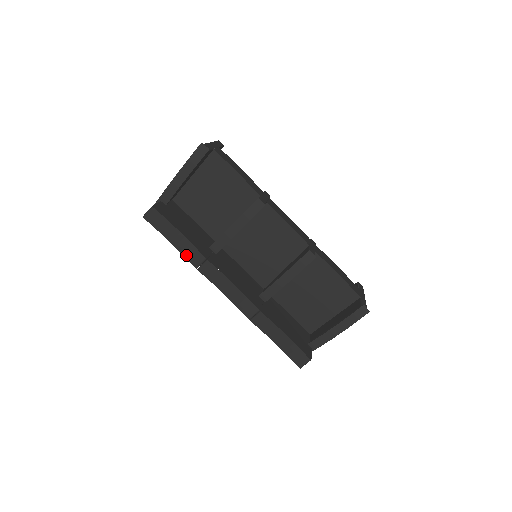
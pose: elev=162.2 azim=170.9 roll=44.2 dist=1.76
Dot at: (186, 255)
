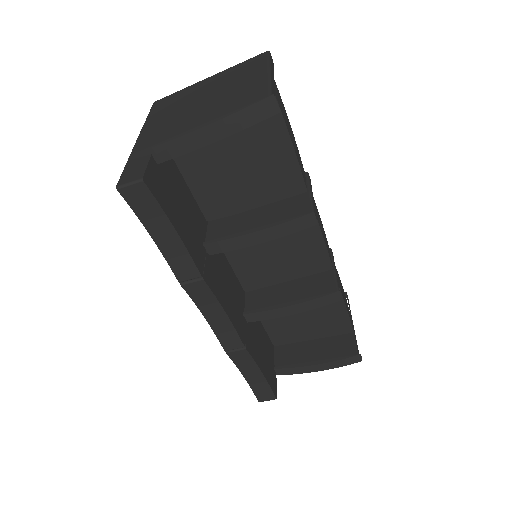
Dot at: (171, 261)
